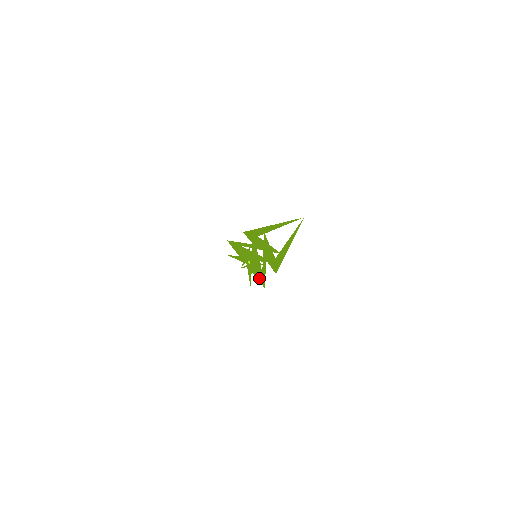
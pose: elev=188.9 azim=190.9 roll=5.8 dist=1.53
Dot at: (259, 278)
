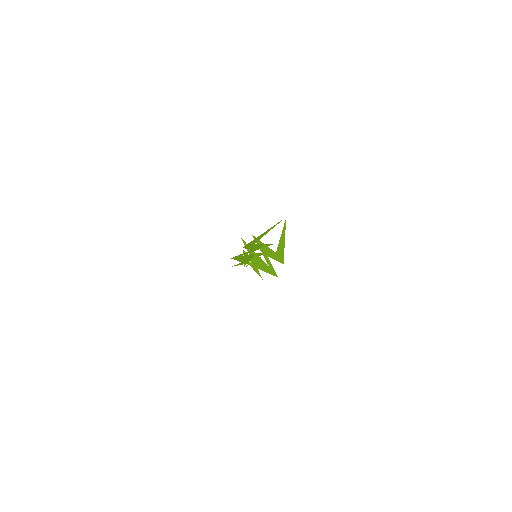
Dot at: (268, 272)
